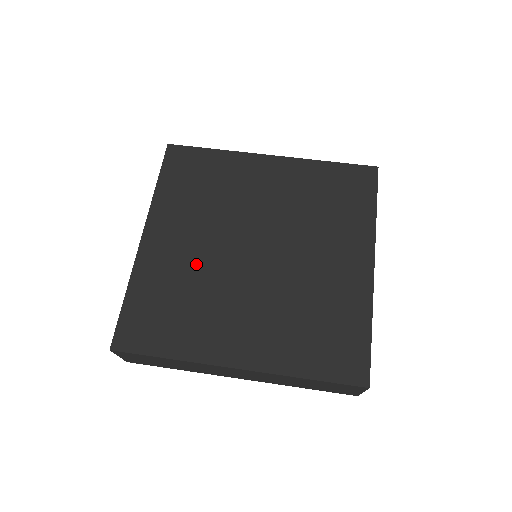
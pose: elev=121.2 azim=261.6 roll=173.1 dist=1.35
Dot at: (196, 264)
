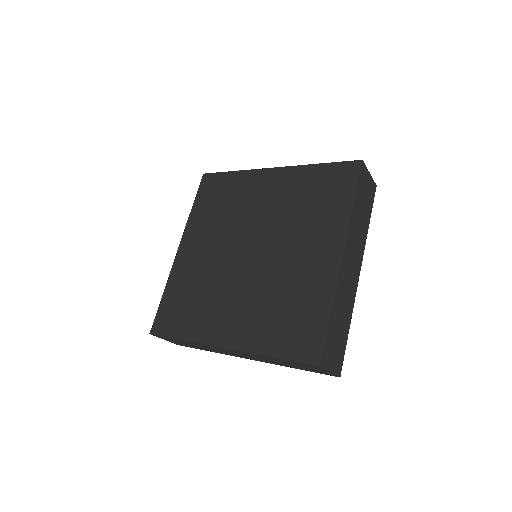
Dot at: (208, 267)
